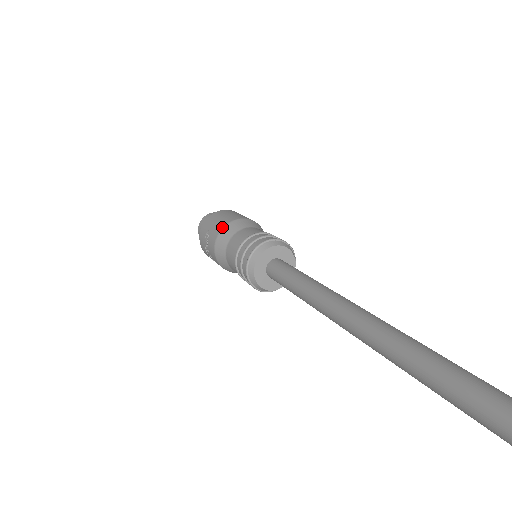
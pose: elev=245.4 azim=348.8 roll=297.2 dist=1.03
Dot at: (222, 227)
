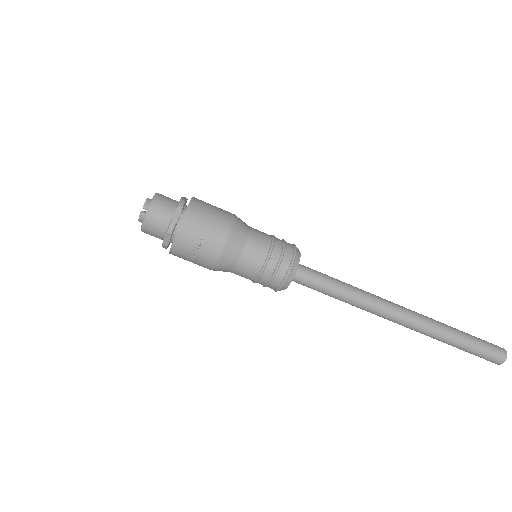
Dot at: (228, 233)
